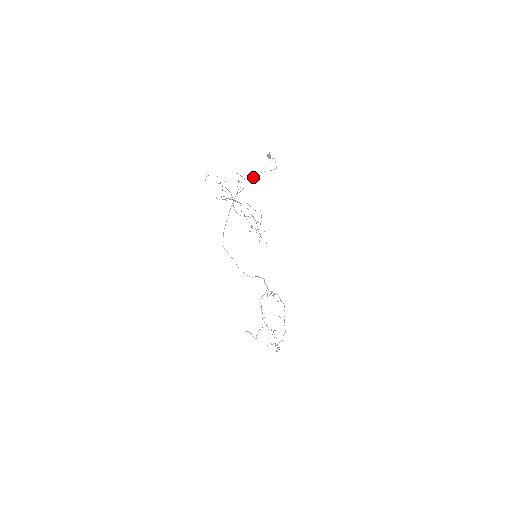
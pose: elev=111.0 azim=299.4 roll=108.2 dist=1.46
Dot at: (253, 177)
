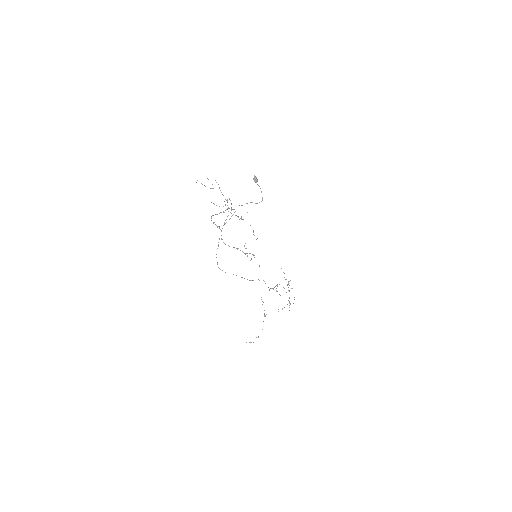
Dot at: occluded
